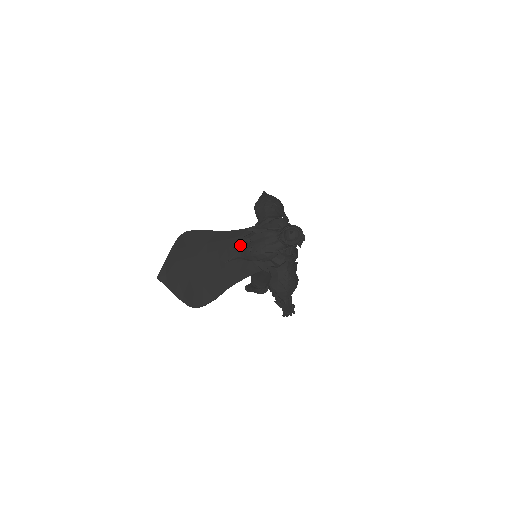
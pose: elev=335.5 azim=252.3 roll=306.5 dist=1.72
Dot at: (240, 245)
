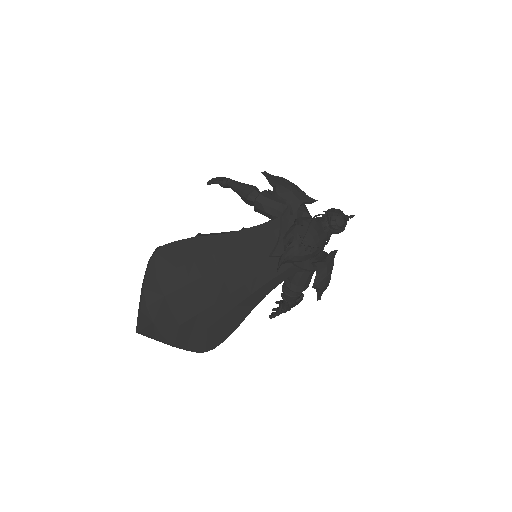
Dot at: (267, 246)
